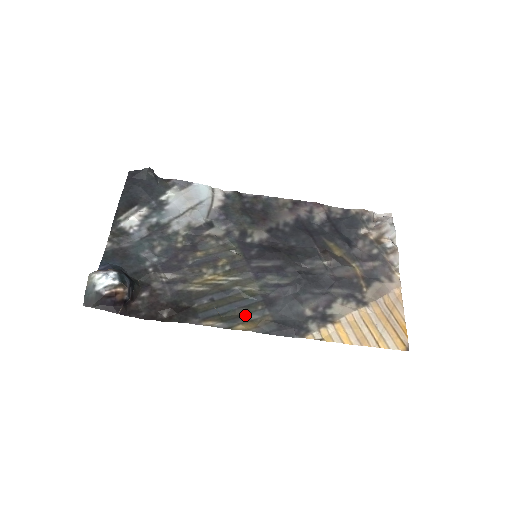
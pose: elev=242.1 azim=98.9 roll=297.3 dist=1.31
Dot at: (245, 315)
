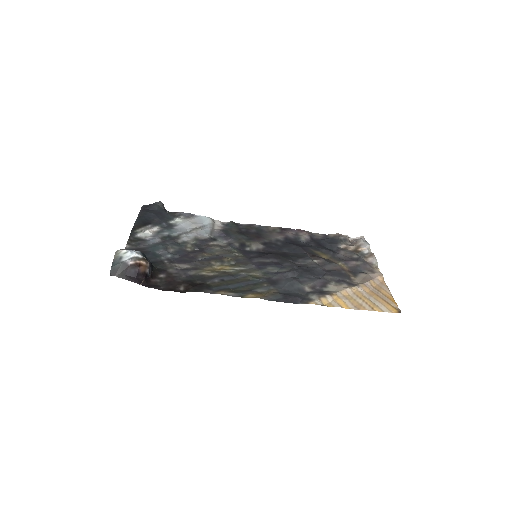
Dot at: (253, 290)
